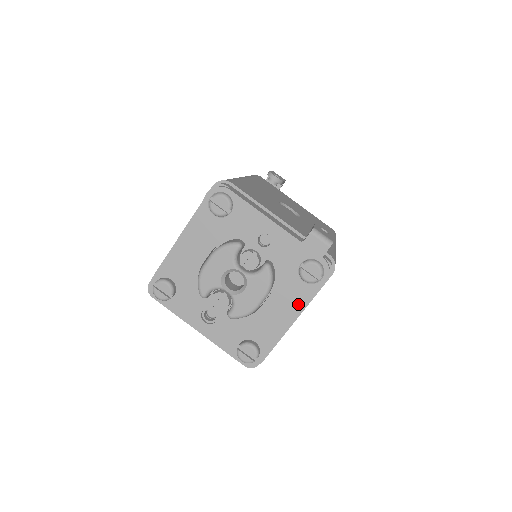
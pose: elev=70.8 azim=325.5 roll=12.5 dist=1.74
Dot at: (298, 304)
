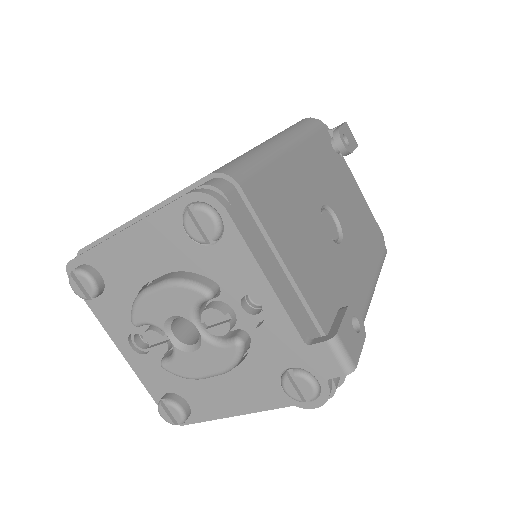
Dot at: (263, 401)
